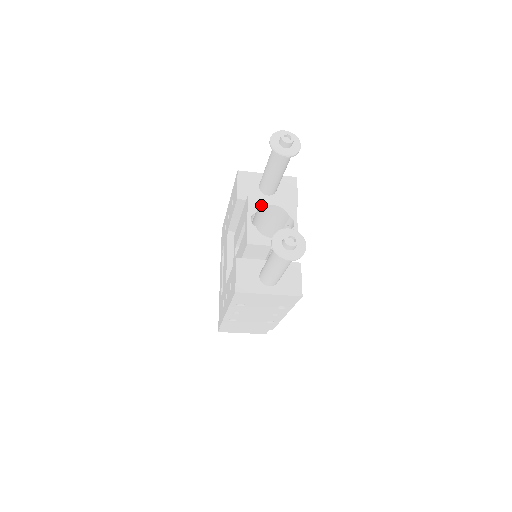
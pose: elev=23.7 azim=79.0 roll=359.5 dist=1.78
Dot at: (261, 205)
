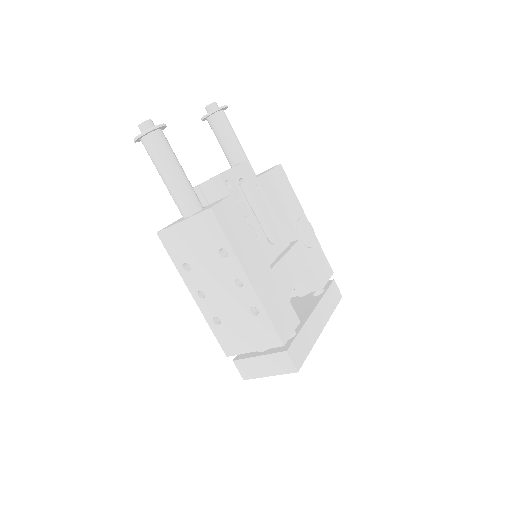
Dot at: occluded
